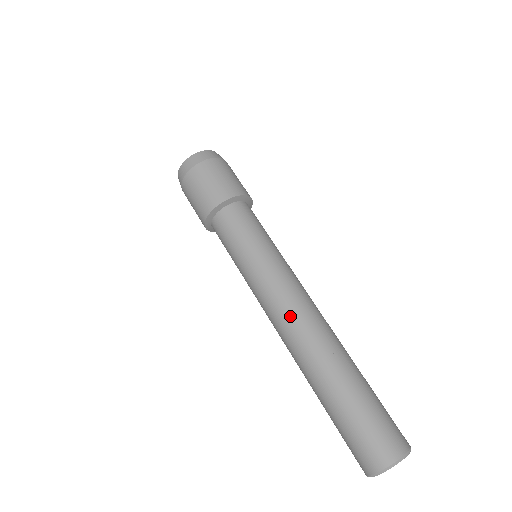
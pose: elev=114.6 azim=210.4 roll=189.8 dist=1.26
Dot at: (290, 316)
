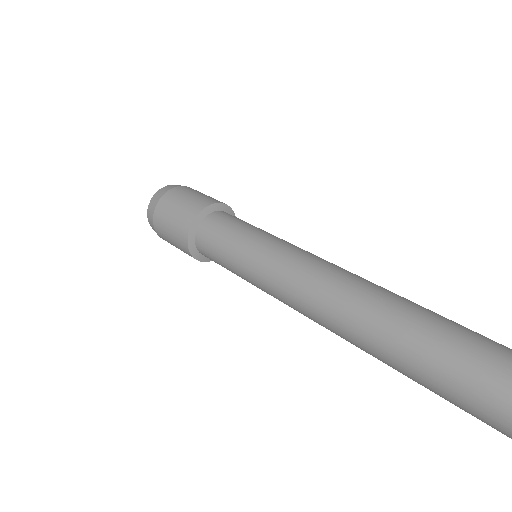
Dot at: (316, 283)
